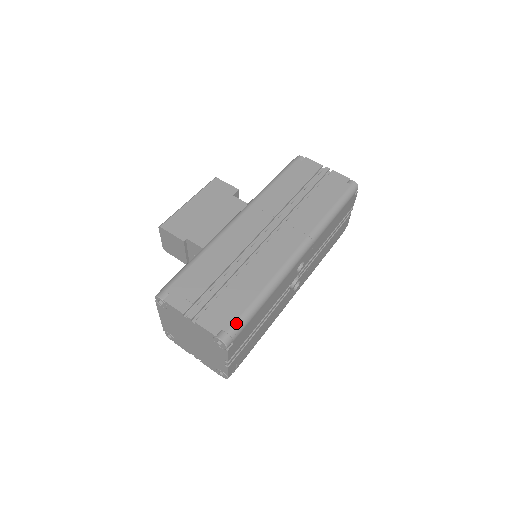
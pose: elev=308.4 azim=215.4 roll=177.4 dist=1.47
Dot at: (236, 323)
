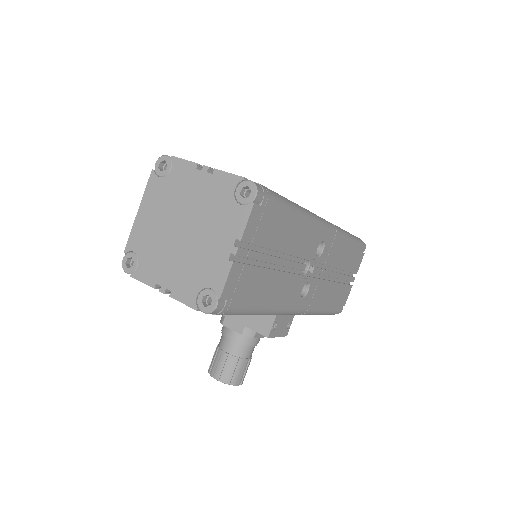
Dot at: occluded
